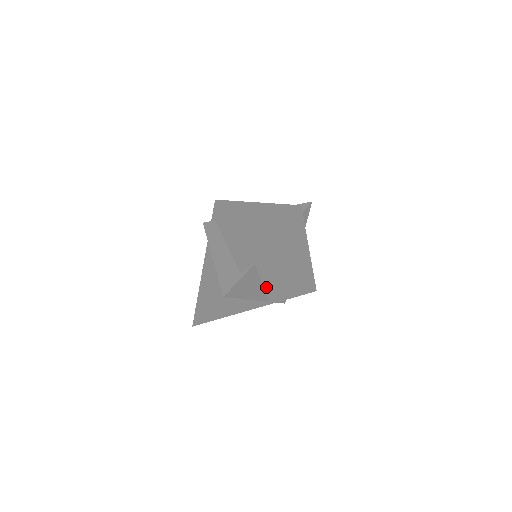
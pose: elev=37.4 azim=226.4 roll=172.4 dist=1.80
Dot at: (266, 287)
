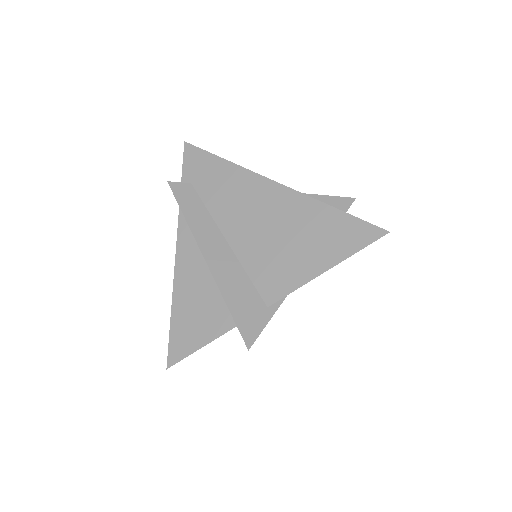
Dot at: occluded
